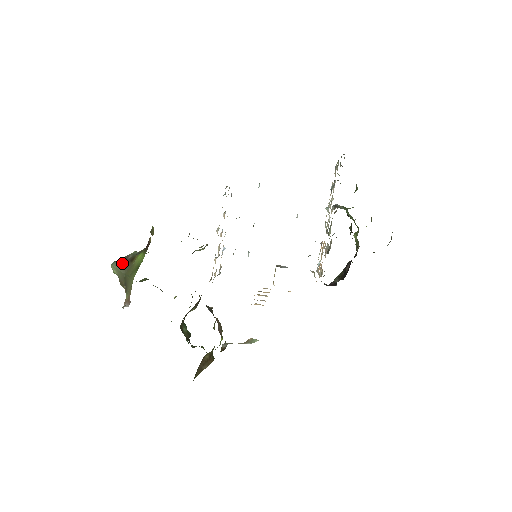
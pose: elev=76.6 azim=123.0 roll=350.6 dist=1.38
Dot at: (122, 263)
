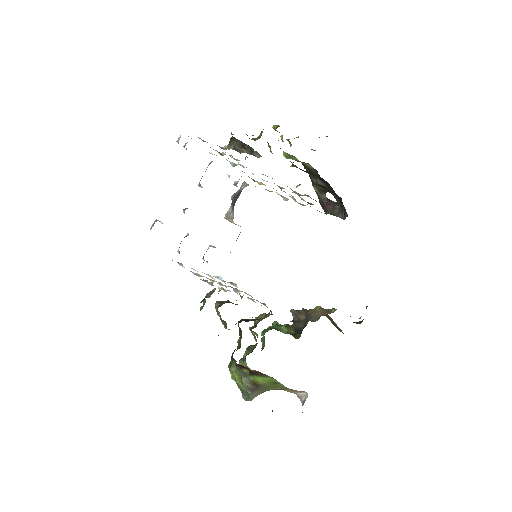
Dot at: (253, 393)
